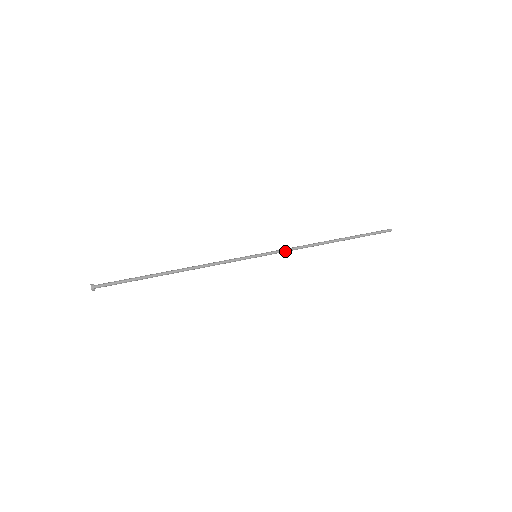
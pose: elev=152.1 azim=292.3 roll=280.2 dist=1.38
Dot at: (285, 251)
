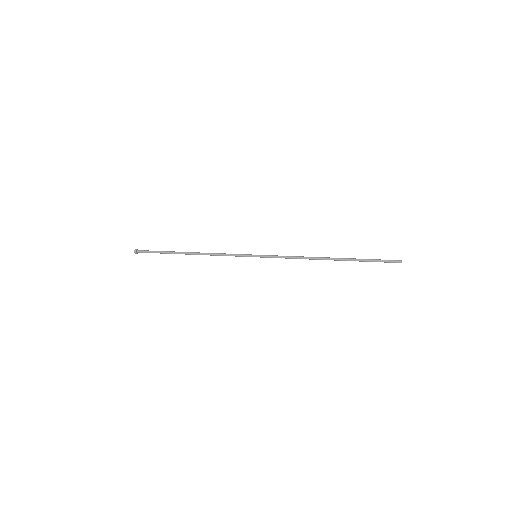
Dot at: (282, 256)
